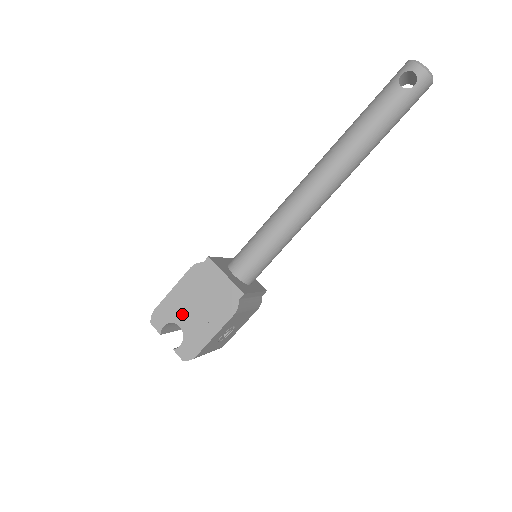
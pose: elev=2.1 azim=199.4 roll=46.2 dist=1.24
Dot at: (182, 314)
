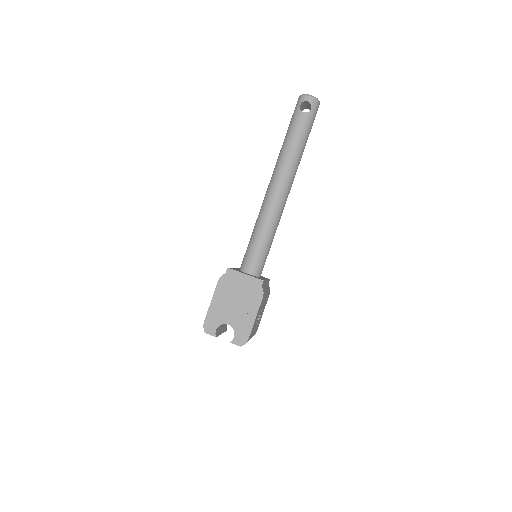
Dot at: (226, 315)
